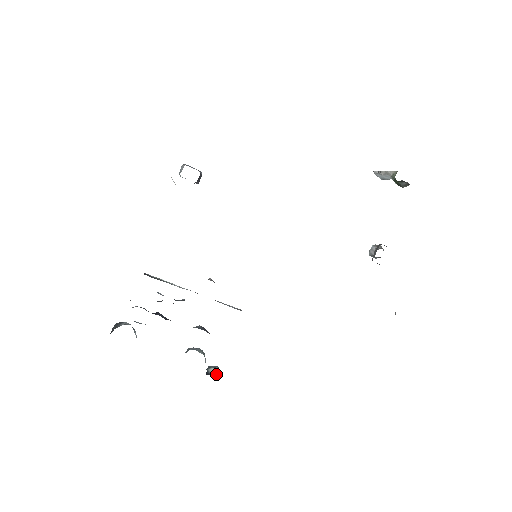
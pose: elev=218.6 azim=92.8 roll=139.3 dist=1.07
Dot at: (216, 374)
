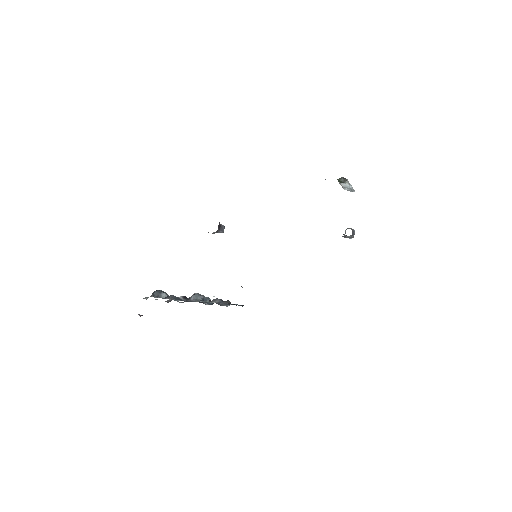
Dot at: occluded
